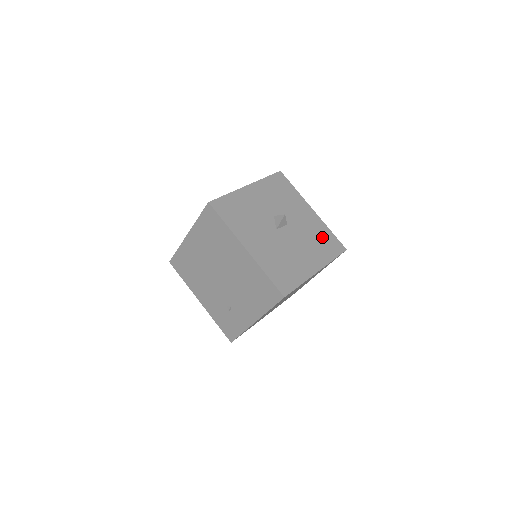
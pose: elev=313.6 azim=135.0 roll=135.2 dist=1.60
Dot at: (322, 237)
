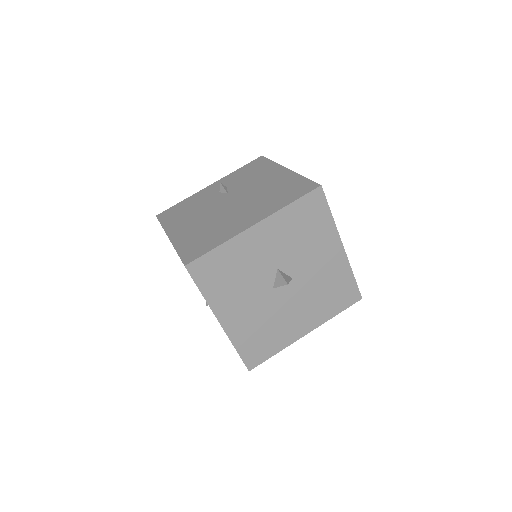
Dot at: (336, 287)
